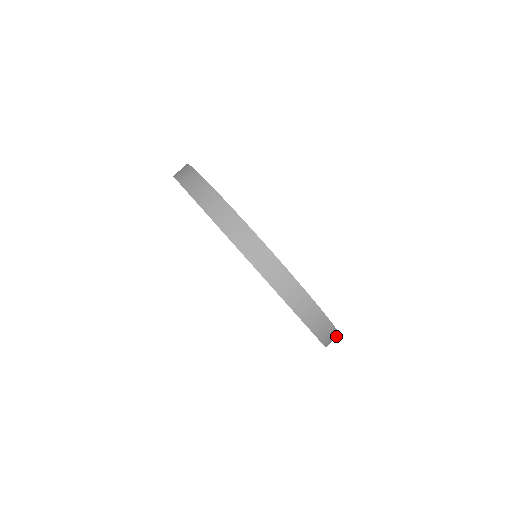
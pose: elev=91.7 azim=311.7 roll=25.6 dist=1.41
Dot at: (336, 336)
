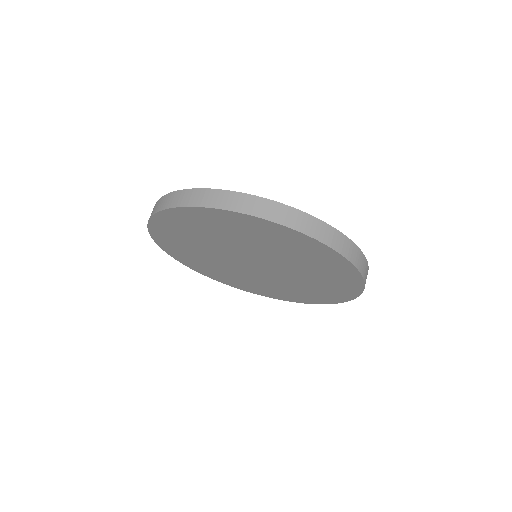
Dot at: occluded
